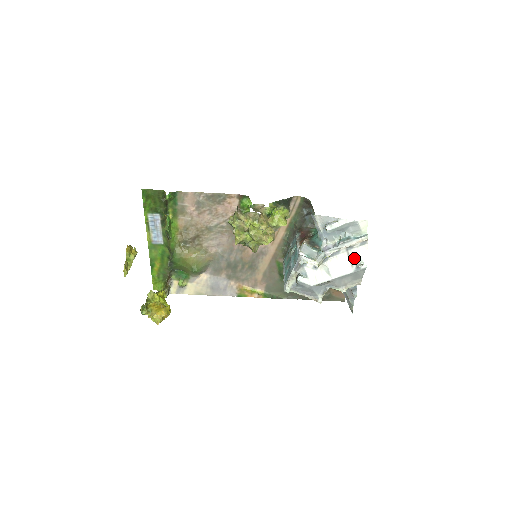
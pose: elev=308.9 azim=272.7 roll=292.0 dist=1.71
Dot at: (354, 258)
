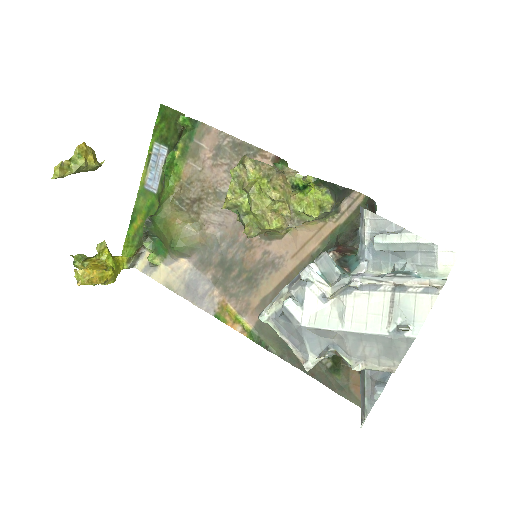
Dot at: (400, 310)
